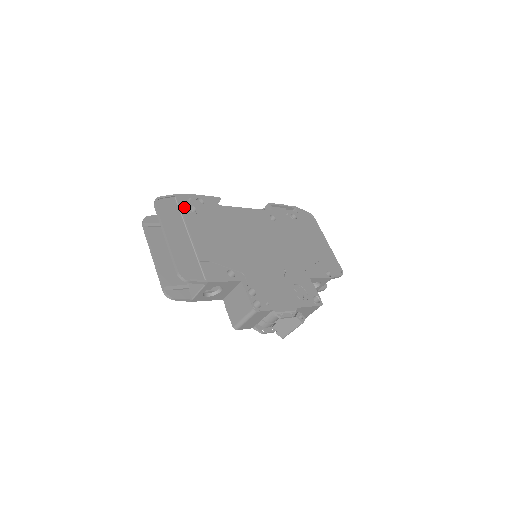
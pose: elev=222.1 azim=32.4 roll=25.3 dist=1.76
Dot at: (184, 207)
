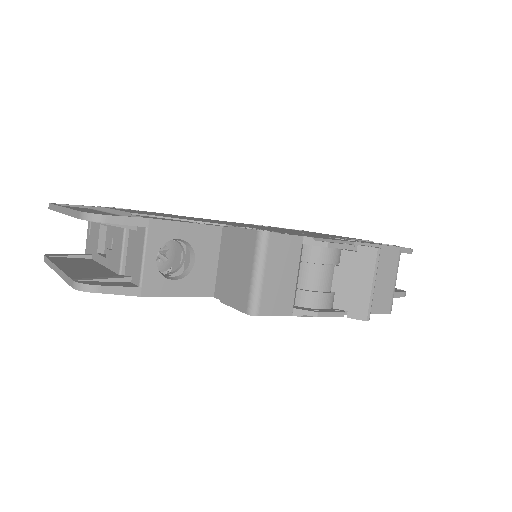
Dot at: occluded
